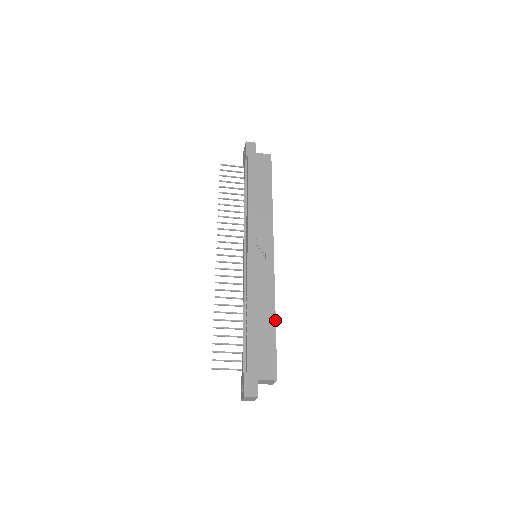
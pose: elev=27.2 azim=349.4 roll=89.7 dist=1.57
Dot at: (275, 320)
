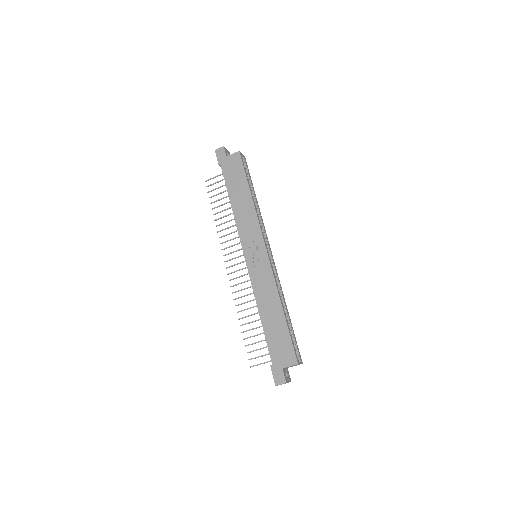
Dot at: (283, 312)
